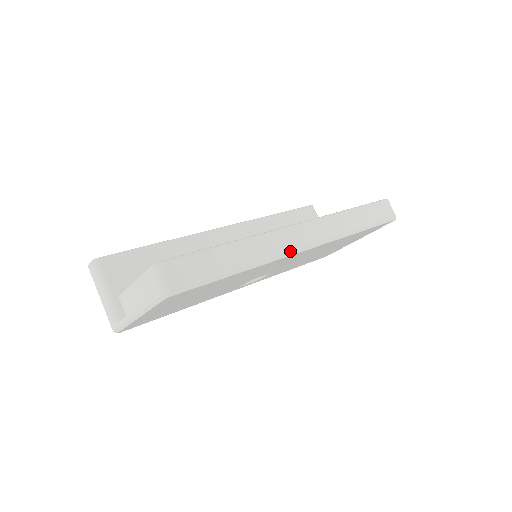
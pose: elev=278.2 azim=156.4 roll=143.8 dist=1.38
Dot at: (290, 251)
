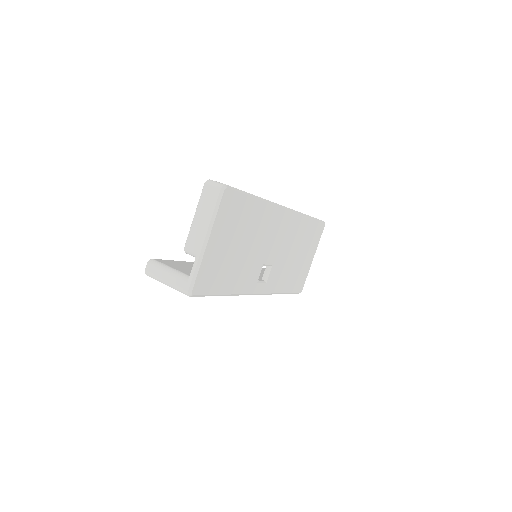
Dot at: (277, 204)
